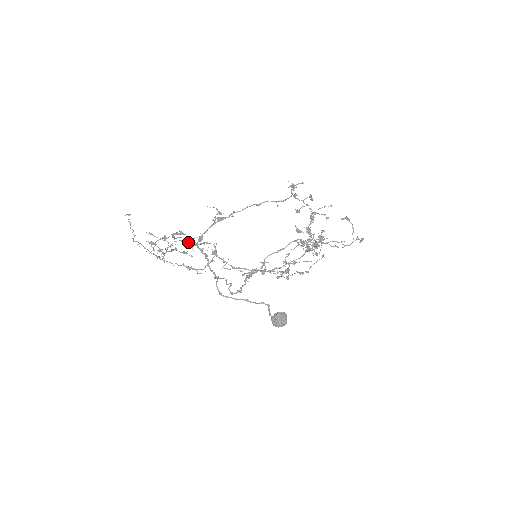
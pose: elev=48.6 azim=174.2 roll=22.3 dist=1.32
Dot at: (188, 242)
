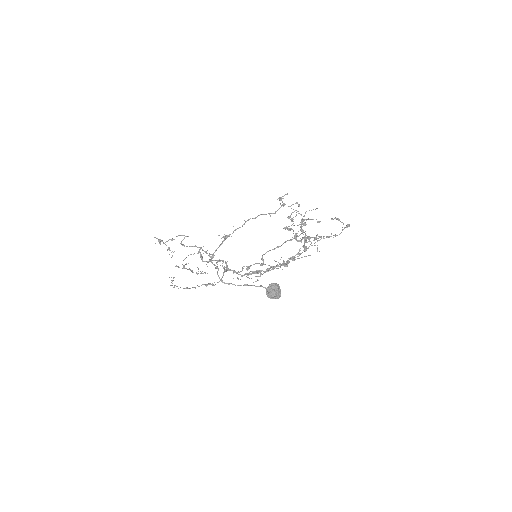
Dot at: (200, 256)
